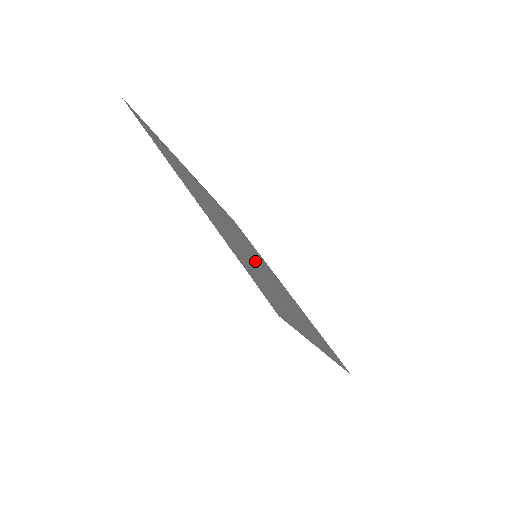
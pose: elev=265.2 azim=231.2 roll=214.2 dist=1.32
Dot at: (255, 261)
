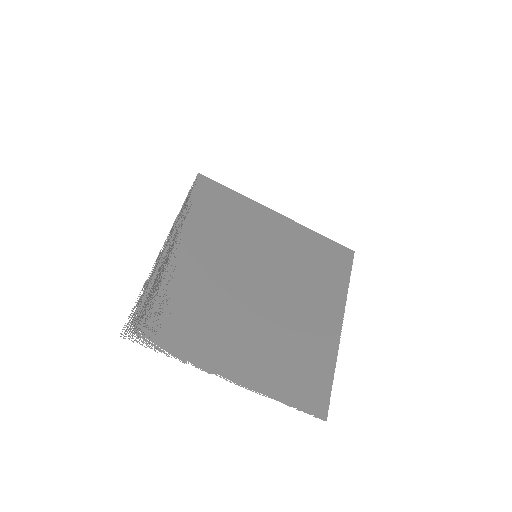
Dot at: (270, 302)
